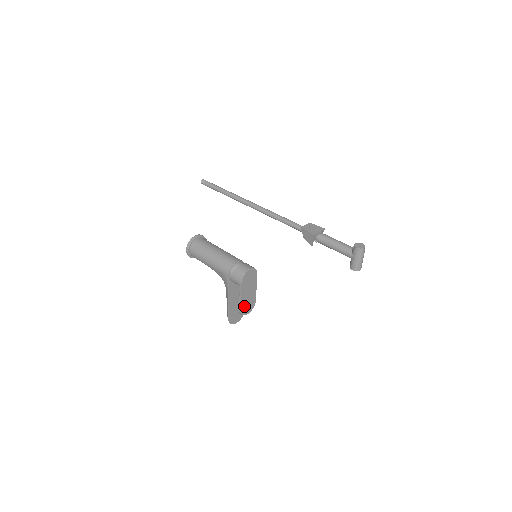
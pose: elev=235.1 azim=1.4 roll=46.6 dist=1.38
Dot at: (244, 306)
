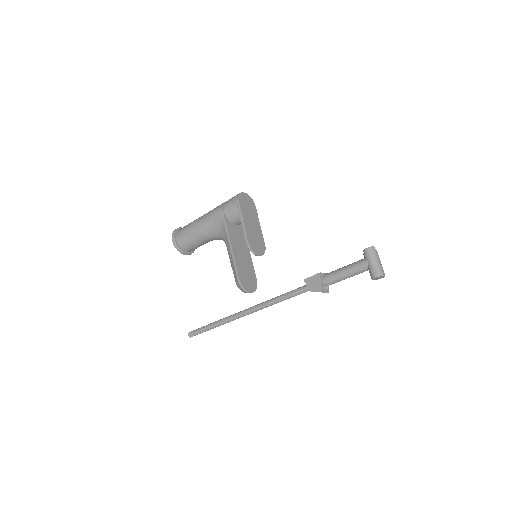
Dot at: (251, 239)
